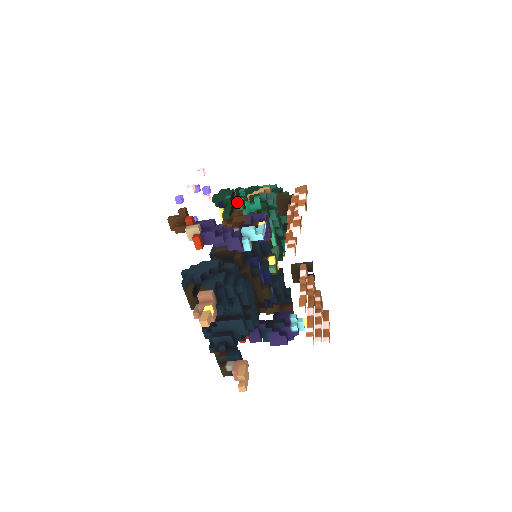
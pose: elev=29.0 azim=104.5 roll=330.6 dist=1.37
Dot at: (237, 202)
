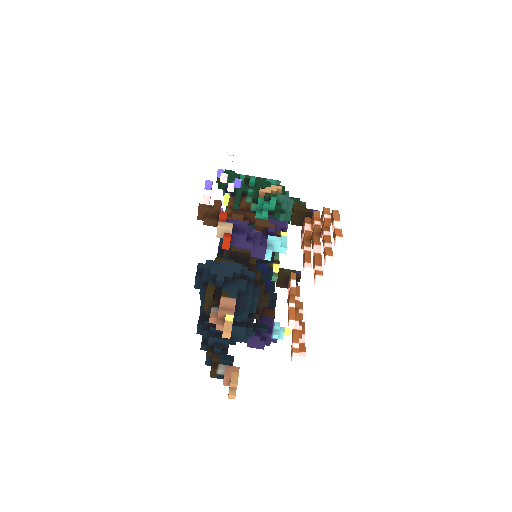
Dot at: (245, 192)
